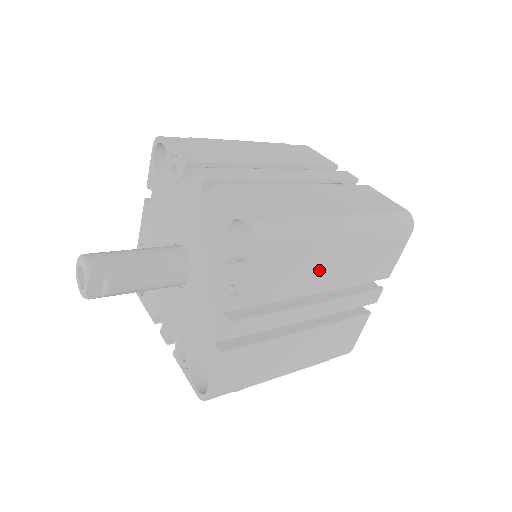
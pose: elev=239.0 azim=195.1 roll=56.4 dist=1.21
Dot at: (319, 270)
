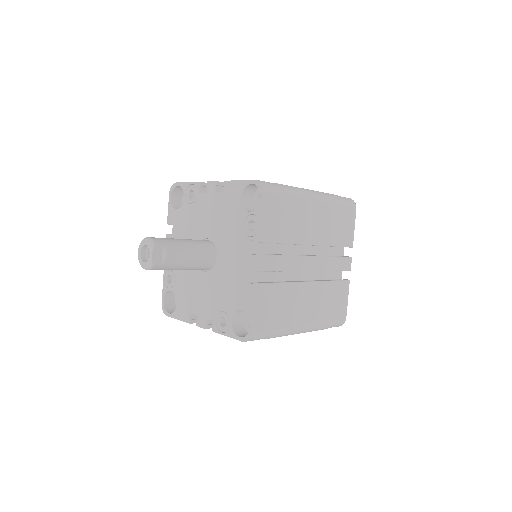
Dot at: (305, 224)
